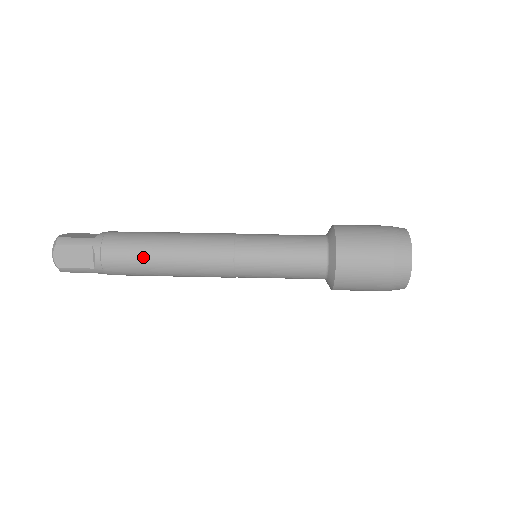
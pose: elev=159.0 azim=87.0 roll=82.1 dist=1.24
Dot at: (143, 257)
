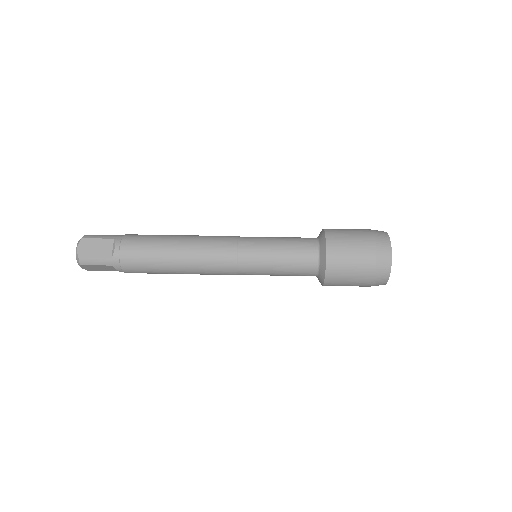
Dot at: (158, 246)
